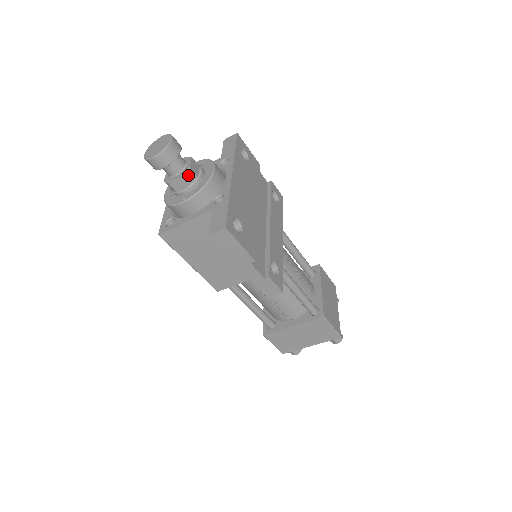
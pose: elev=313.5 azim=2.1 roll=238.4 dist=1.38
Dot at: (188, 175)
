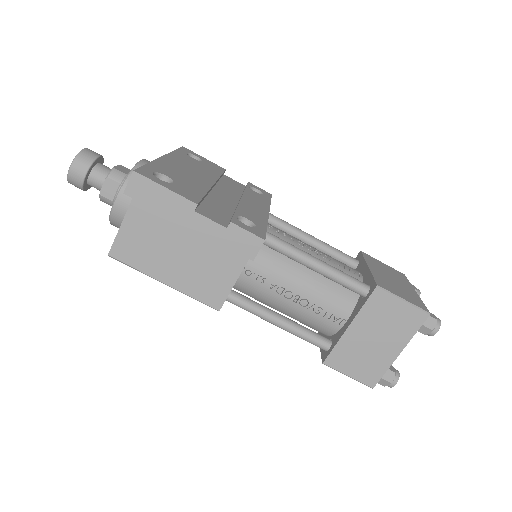
Dot at: (113, 175)
